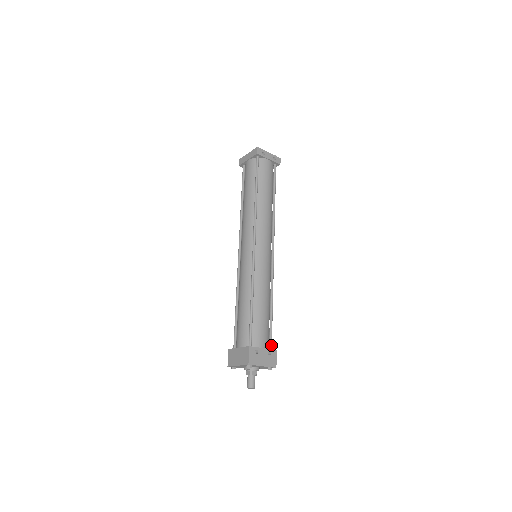
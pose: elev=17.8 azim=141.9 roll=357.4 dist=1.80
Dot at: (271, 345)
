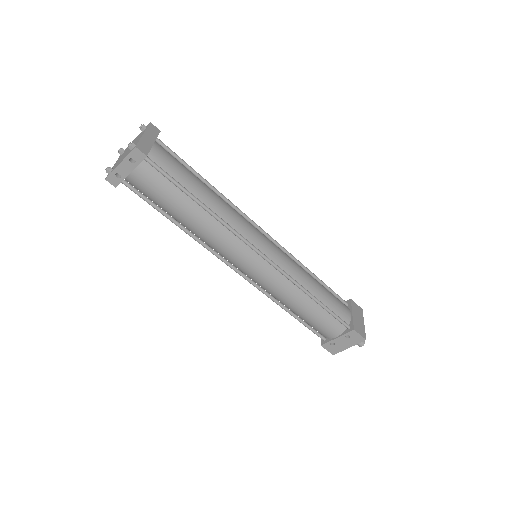
Dot at: (345, 326)
